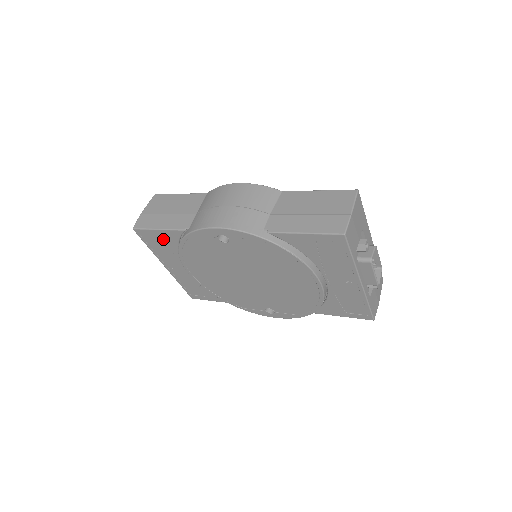
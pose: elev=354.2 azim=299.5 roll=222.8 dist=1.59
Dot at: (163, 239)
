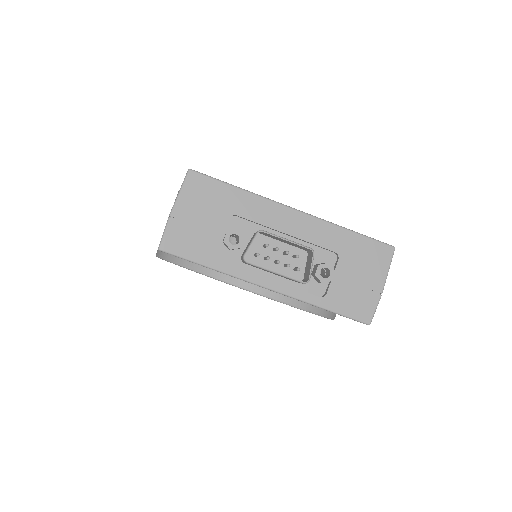
Dot at: occluded
